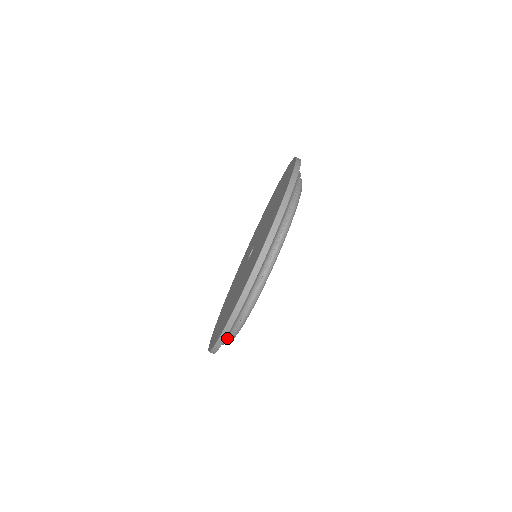
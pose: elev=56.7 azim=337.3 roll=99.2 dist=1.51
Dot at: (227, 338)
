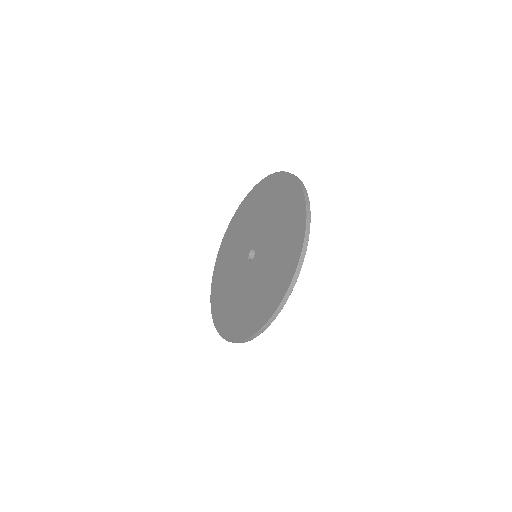
Dot at: occluded
